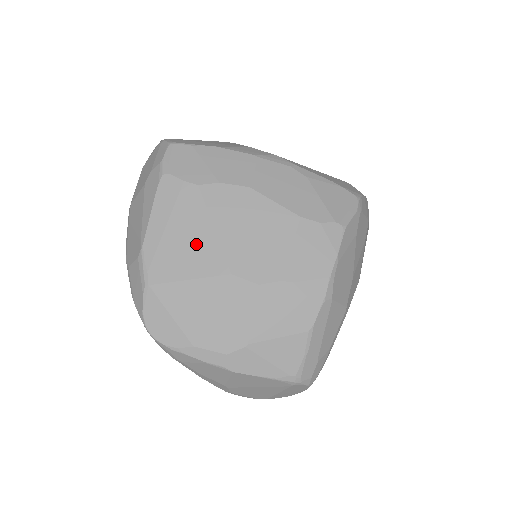
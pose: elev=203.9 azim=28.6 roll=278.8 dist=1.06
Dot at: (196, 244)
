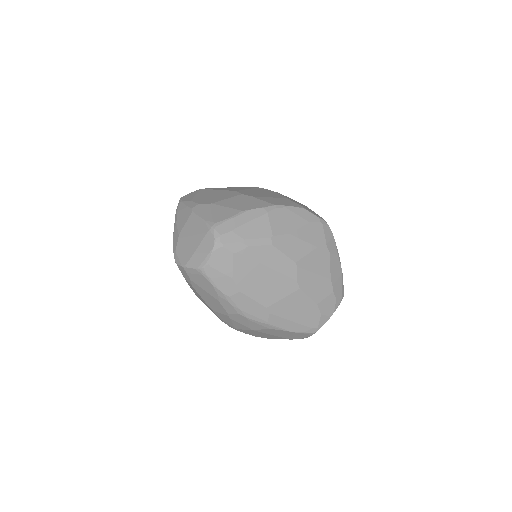
Dot at: occluded
